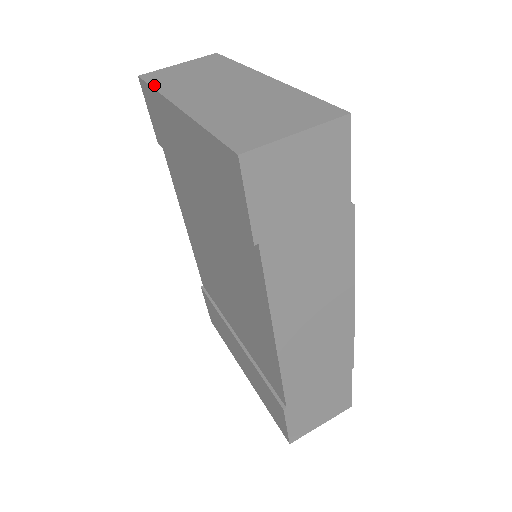
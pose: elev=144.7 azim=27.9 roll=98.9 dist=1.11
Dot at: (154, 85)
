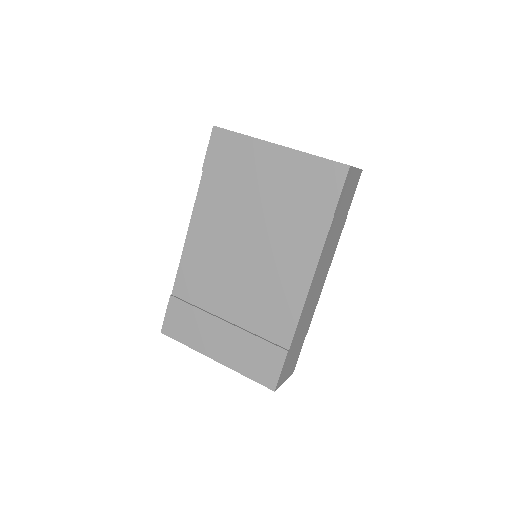
Dot at: (238, 133)
